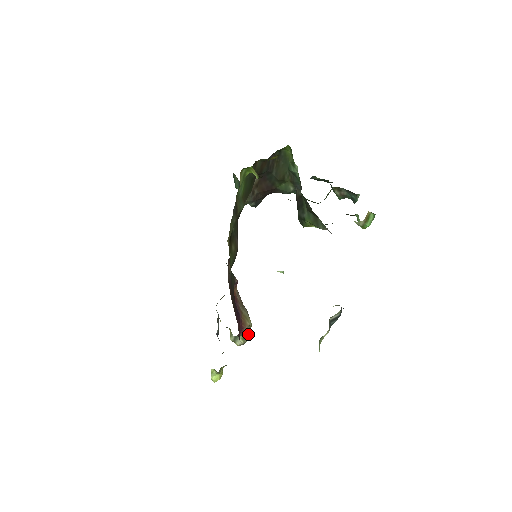
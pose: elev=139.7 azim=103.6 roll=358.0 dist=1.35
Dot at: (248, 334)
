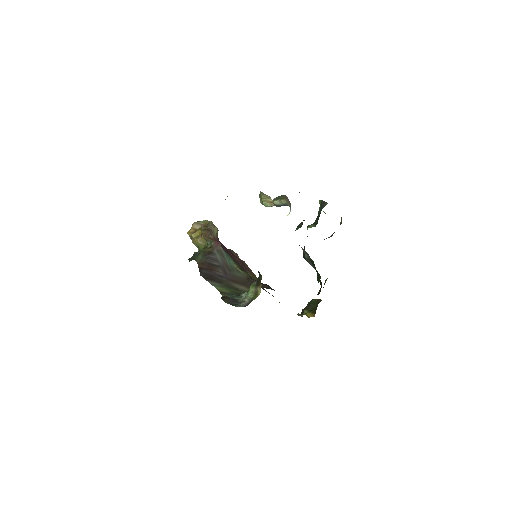
Dot at: occluded
